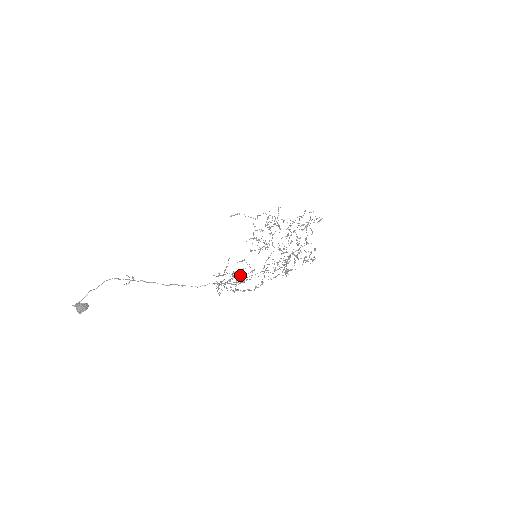
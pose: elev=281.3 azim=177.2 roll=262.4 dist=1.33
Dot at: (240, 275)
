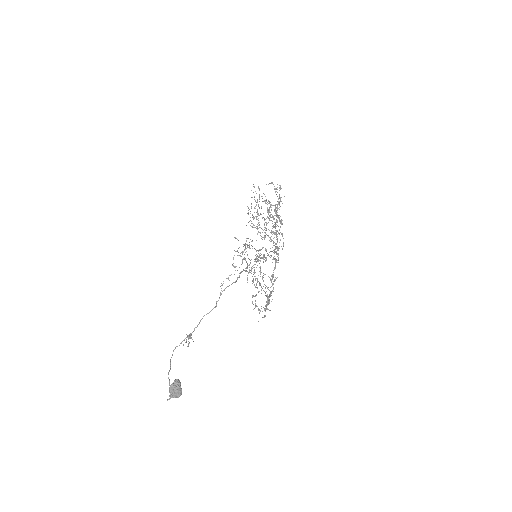
Dot at: (260, 268)
